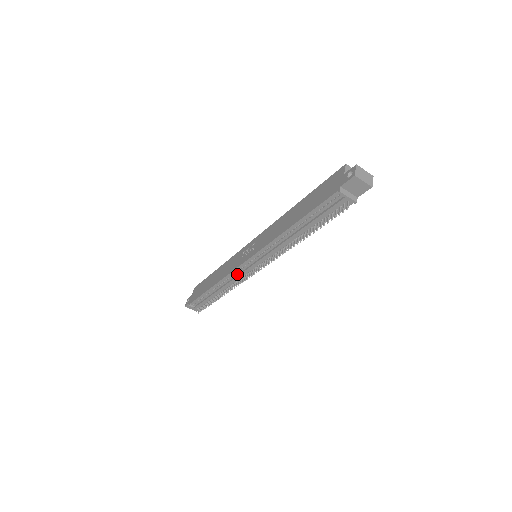
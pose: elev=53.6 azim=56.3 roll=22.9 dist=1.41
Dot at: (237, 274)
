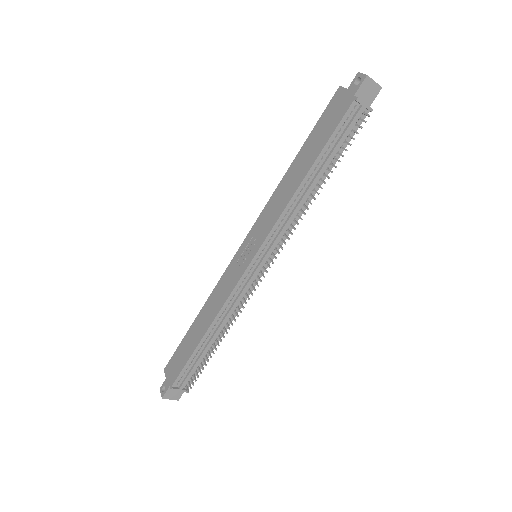
Dot at: (240, 290)
